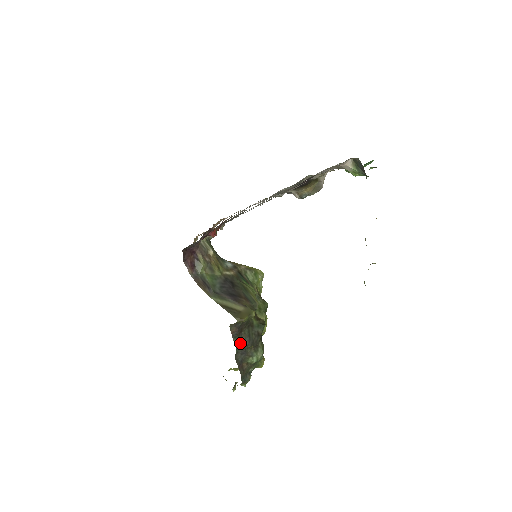
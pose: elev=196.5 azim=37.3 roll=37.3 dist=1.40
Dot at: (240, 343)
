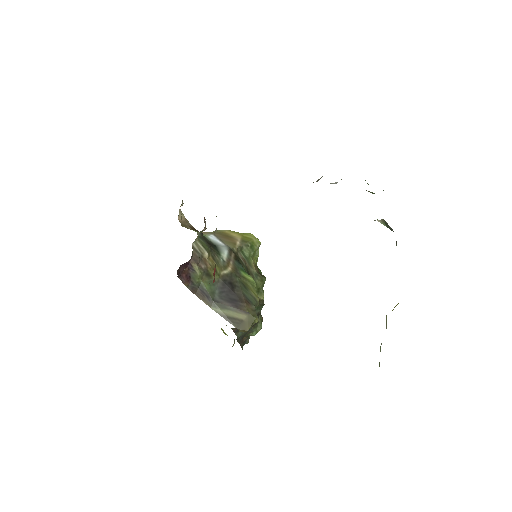
Dot at: (241, 332)
